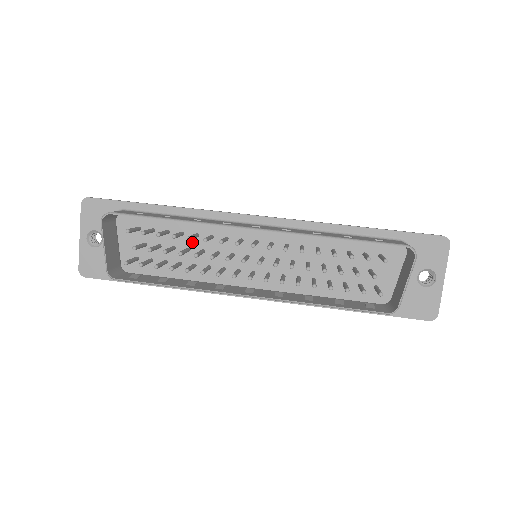
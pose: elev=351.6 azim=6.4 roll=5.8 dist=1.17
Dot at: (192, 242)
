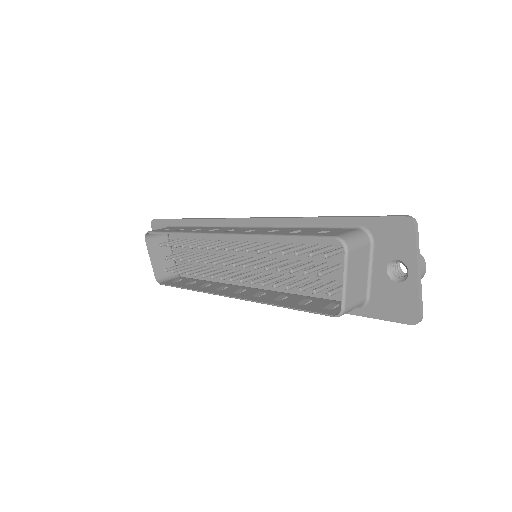
Dot at: occluded
